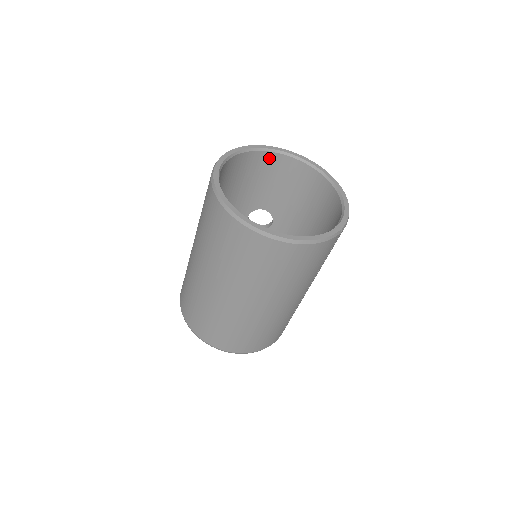
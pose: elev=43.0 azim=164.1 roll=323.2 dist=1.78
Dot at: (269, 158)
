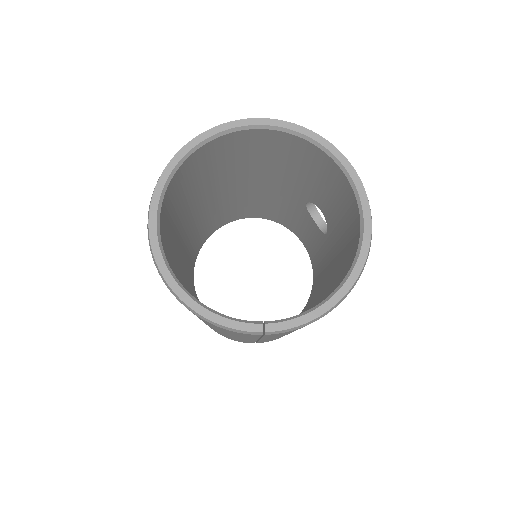
Dot at: (325, 159)
